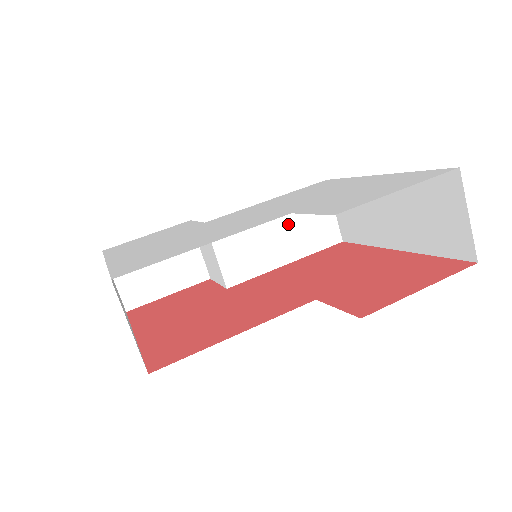
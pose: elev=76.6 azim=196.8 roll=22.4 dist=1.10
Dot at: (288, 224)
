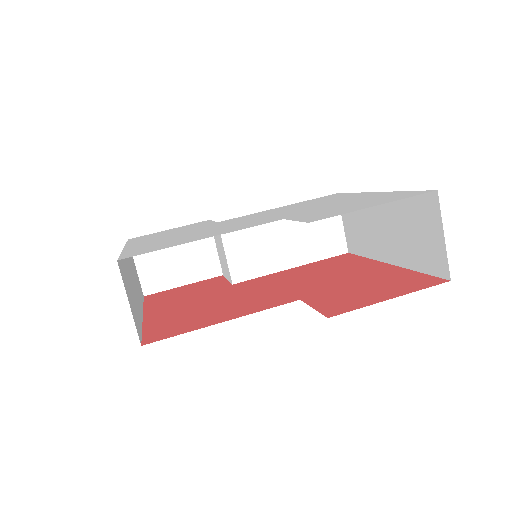
Dot at: (296, 231)
